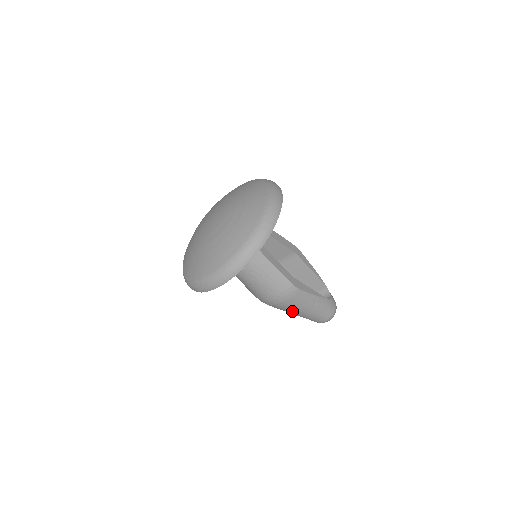
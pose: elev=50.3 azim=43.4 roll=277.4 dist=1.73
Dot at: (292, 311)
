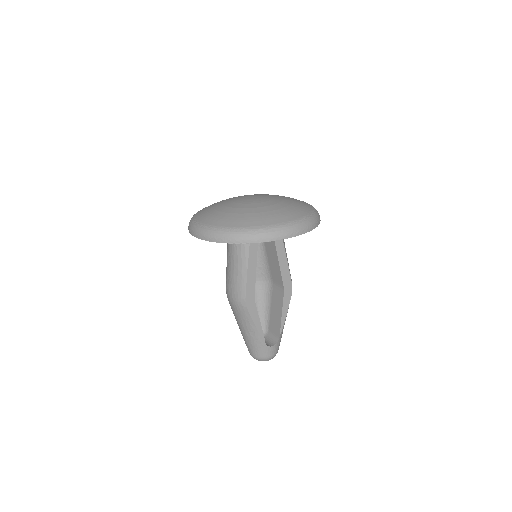
Dot at: occluded
